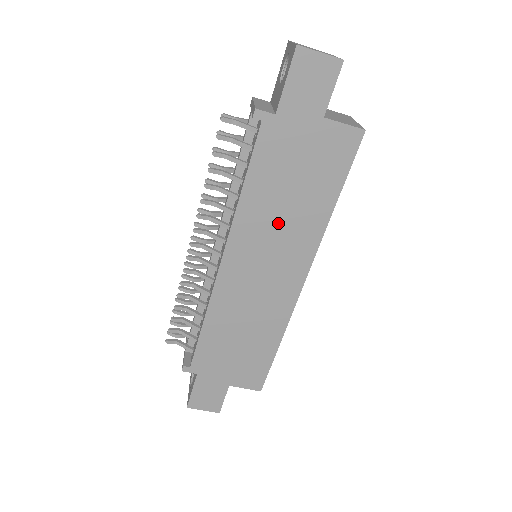
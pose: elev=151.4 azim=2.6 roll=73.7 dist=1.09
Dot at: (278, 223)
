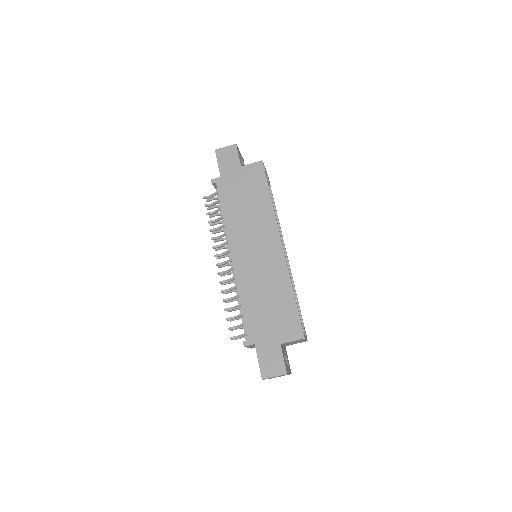
Dot at: (249, 221)
